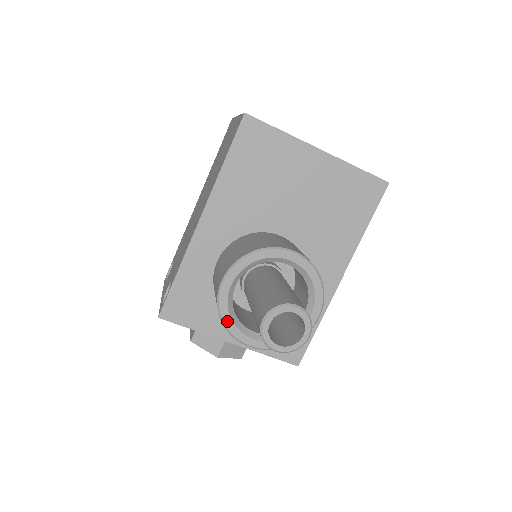
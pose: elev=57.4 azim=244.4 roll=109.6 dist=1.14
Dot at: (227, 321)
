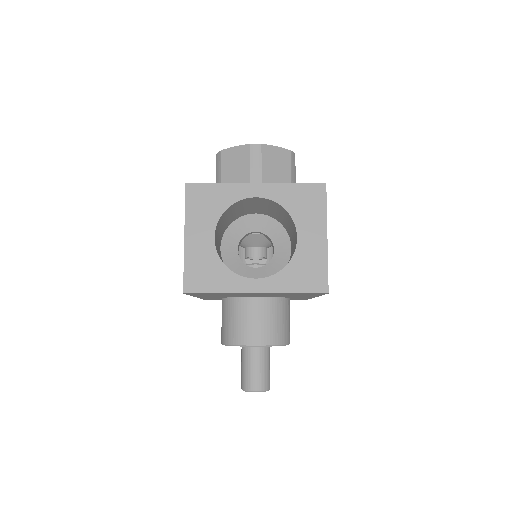
Dot at: occluded
